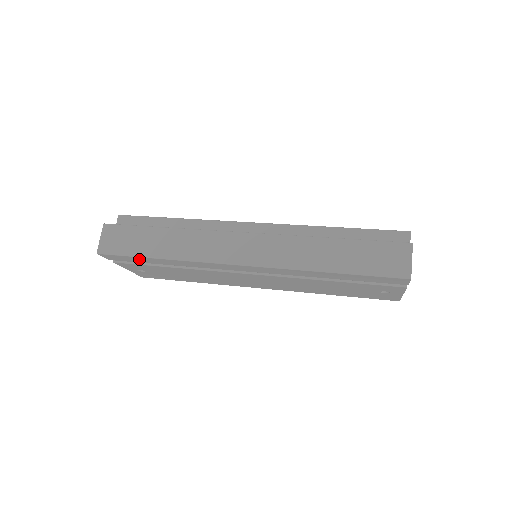
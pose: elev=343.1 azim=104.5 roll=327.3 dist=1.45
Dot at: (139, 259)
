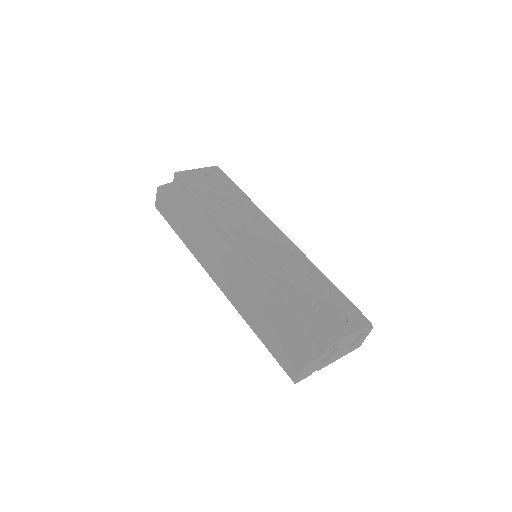
Dot at: occluded
